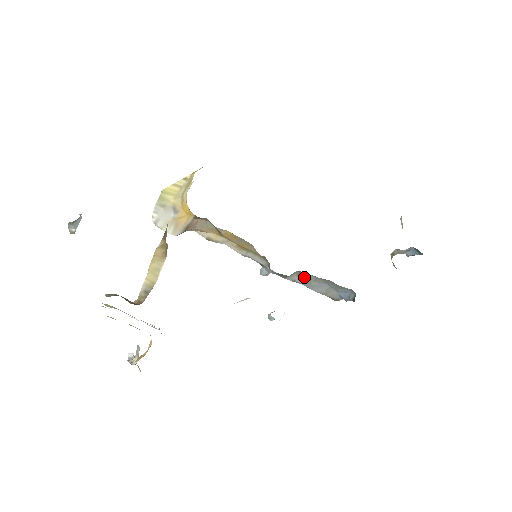
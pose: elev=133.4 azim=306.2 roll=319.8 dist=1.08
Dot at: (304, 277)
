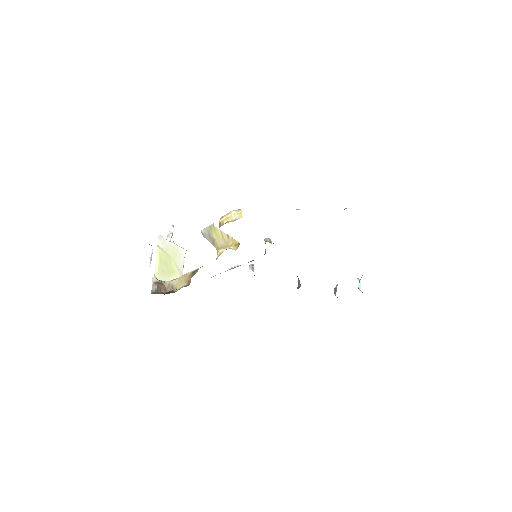
Dot at: occluded
